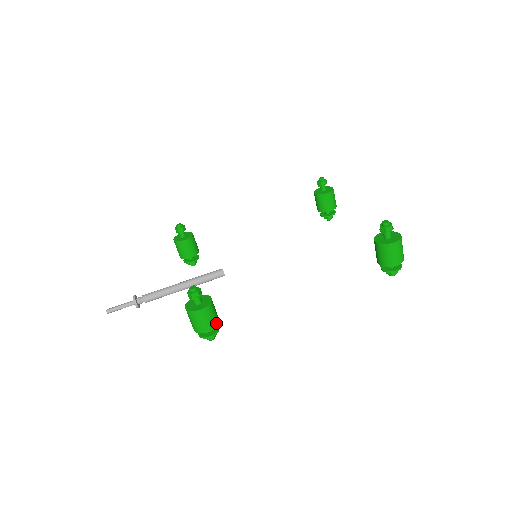
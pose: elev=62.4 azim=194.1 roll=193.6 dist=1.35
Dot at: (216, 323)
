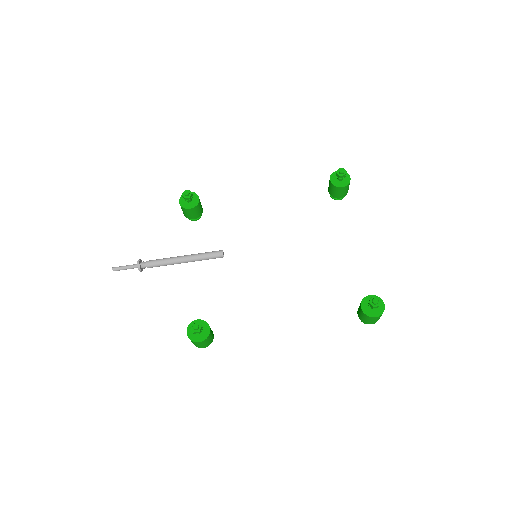
Dot at: (211, 342)
